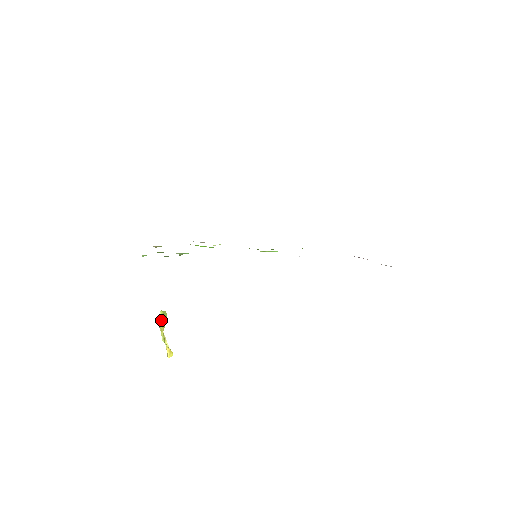
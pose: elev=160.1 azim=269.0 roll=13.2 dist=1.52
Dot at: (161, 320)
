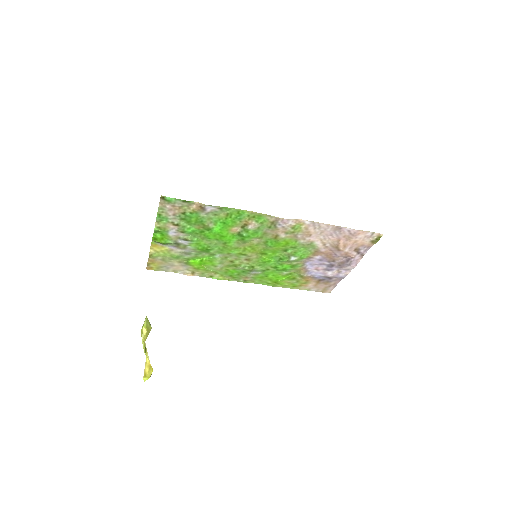
Dot at: (146, 325)
